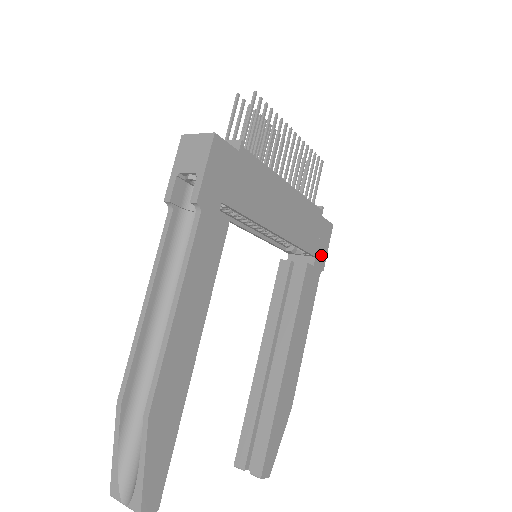
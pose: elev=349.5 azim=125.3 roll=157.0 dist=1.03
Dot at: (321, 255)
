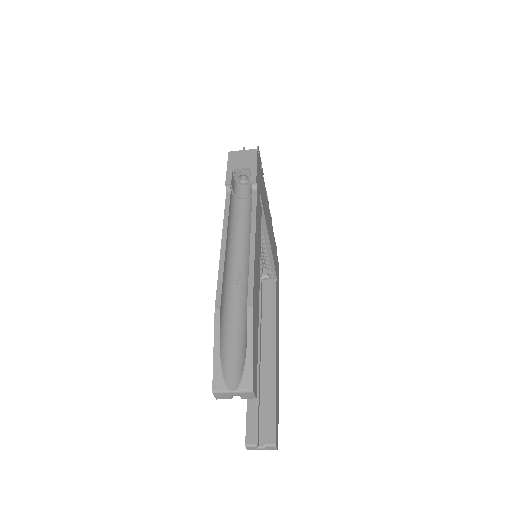
Dot at: (278, 281)
